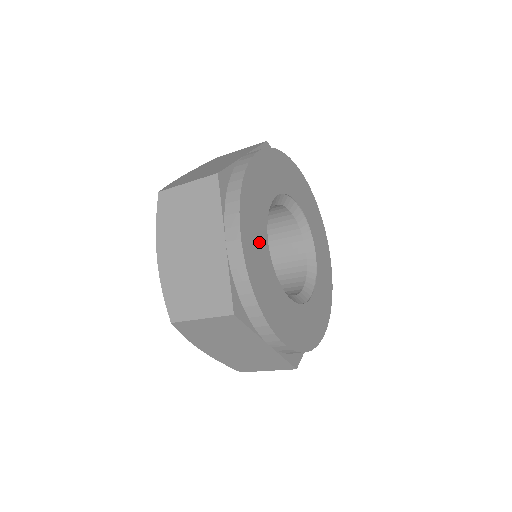
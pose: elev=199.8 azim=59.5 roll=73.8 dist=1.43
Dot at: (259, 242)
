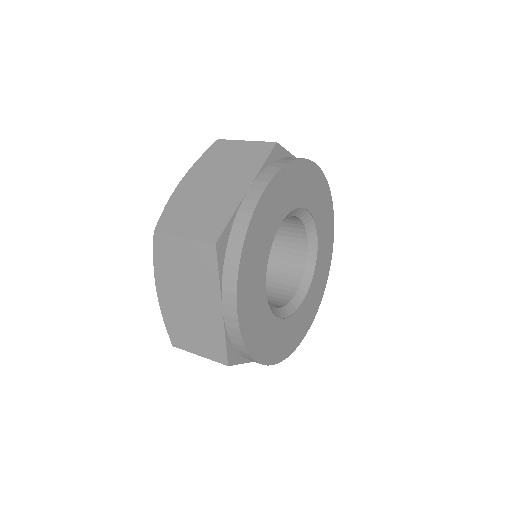
Dot at: (279, 335)
